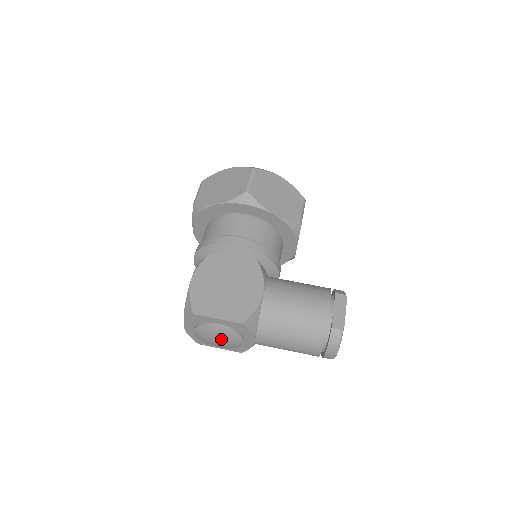
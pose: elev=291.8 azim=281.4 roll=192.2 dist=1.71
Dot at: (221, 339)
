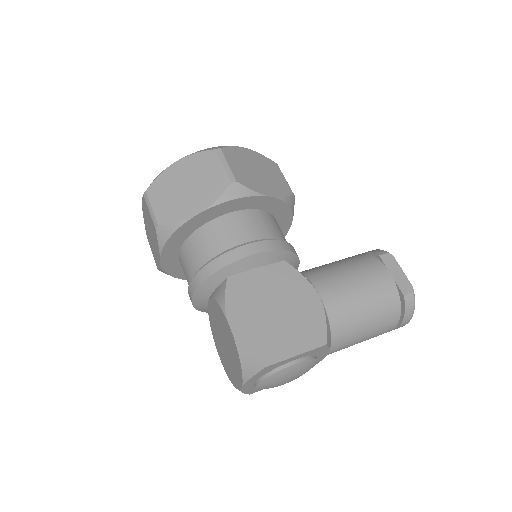
Dot at: (295, 375)
